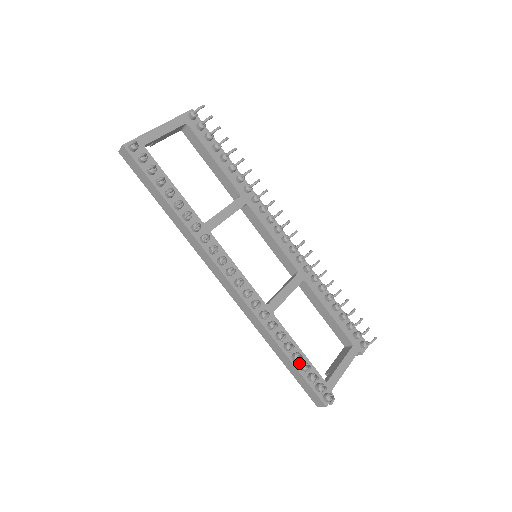
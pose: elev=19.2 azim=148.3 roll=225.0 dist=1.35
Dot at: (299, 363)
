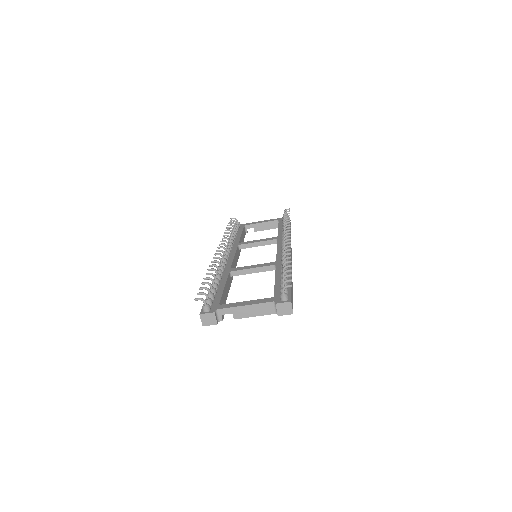
Dot at: occluded
